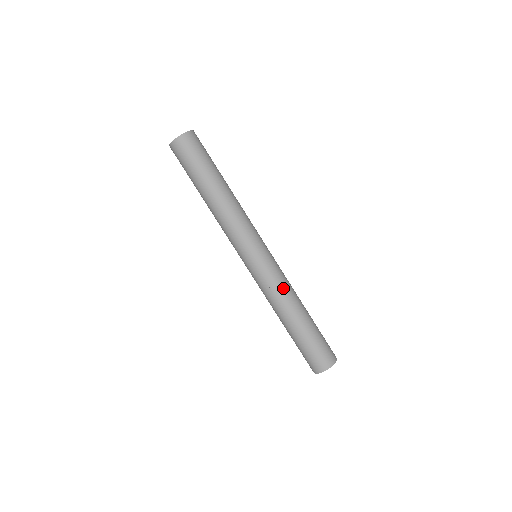
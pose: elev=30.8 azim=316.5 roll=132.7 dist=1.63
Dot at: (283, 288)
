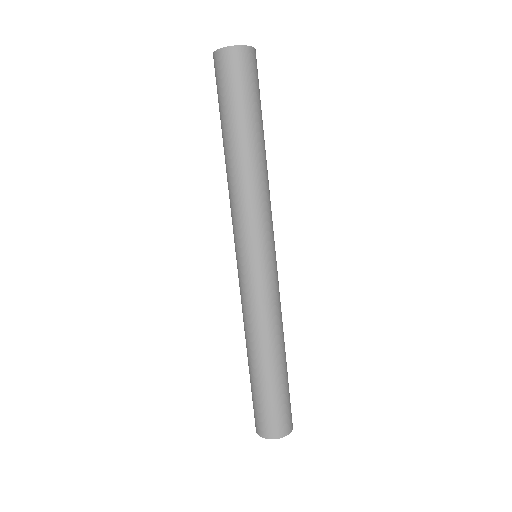
Dot at: (268, 315)
